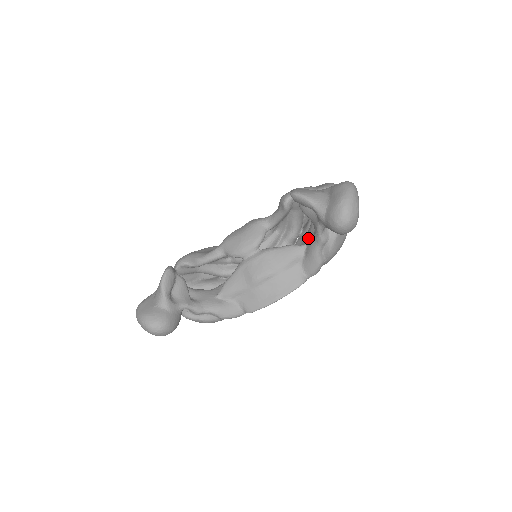
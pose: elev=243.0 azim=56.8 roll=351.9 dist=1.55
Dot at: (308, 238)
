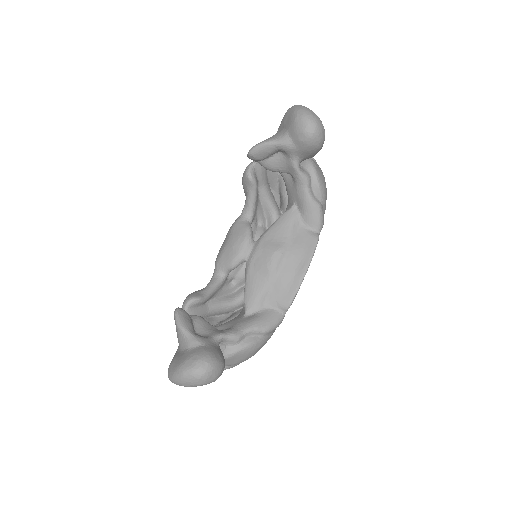
Dot at: (292, 195)
